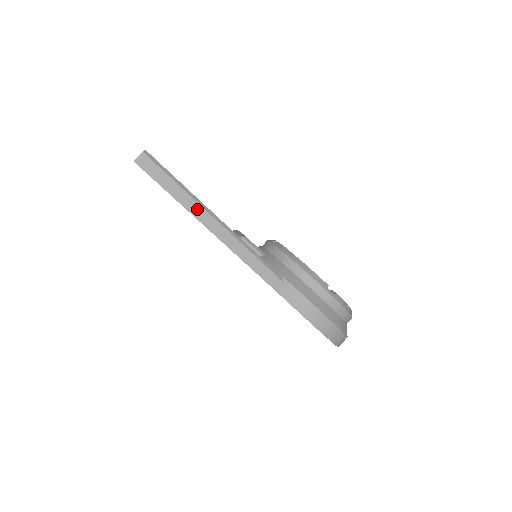
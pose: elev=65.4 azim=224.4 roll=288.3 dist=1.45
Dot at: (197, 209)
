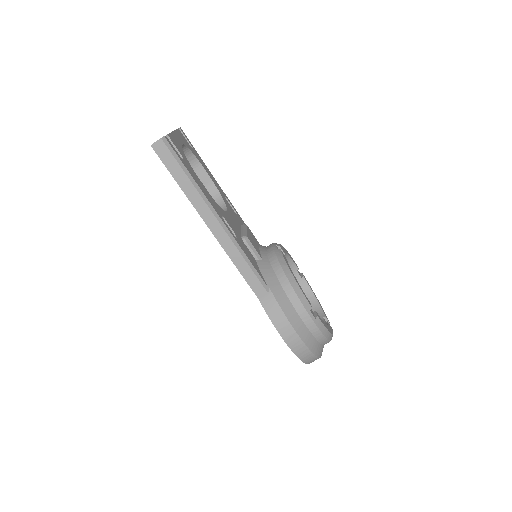
Dot at: (201, 204)
